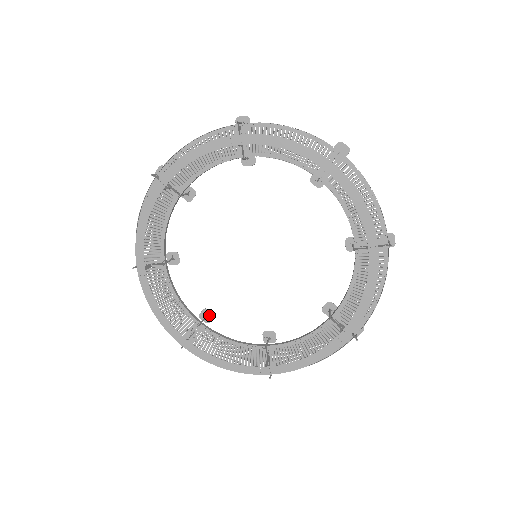
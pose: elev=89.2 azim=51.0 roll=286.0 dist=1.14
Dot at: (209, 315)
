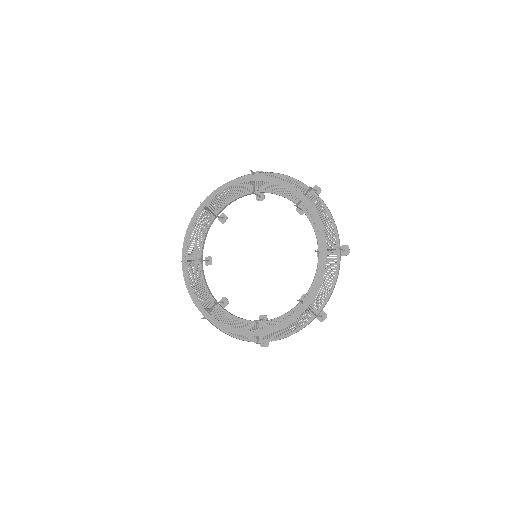
Dot at: (210, 262)
